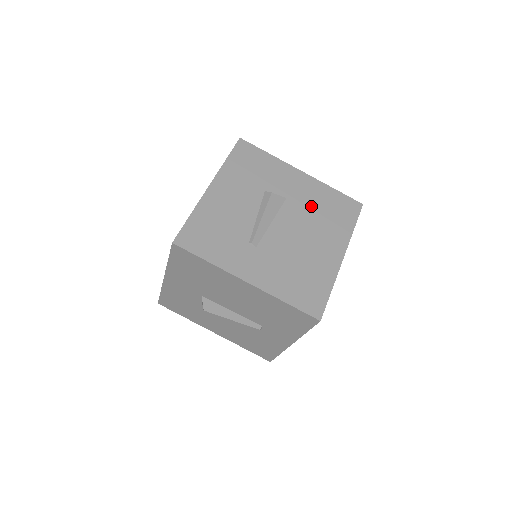
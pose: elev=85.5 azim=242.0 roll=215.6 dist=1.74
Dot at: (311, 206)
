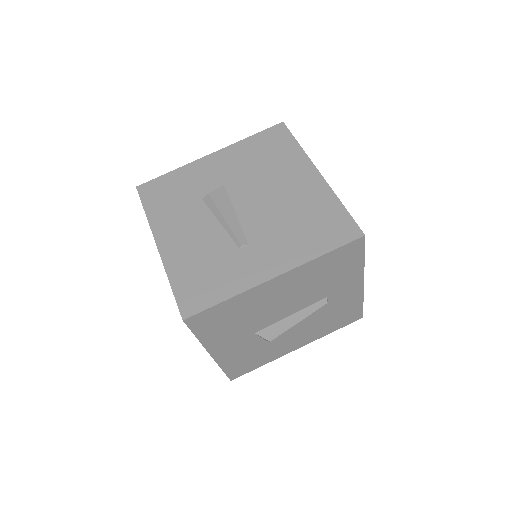
Dot at: (249, 168)
